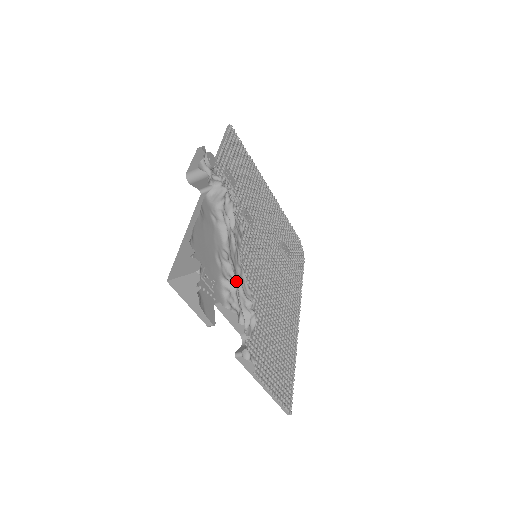
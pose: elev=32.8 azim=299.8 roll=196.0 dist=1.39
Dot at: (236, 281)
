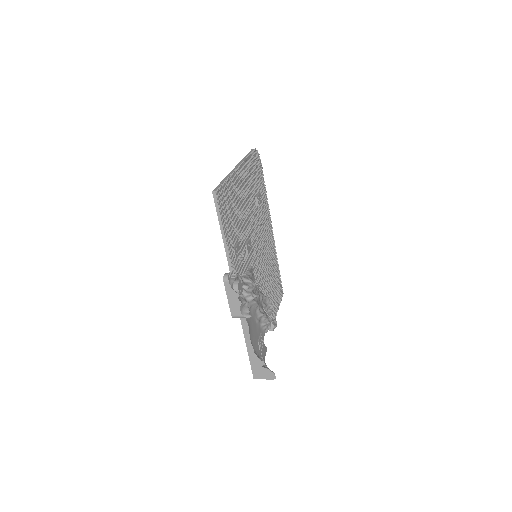
Dot at: (263, 309)
